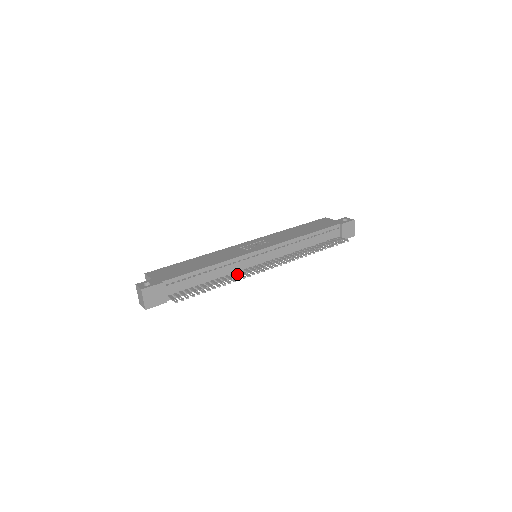
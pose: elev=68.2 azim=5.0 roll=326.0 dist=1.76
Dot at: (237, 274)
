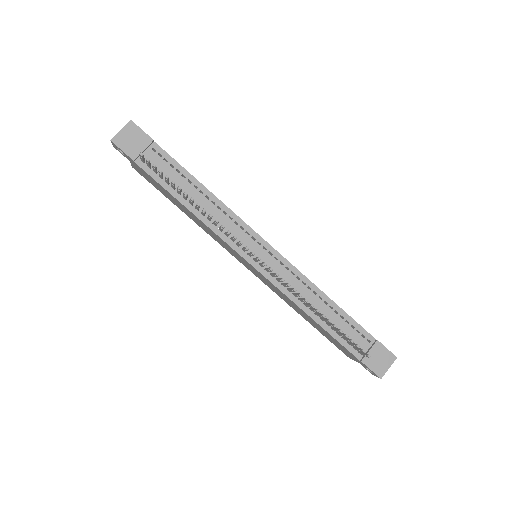
Dot at: occluded
